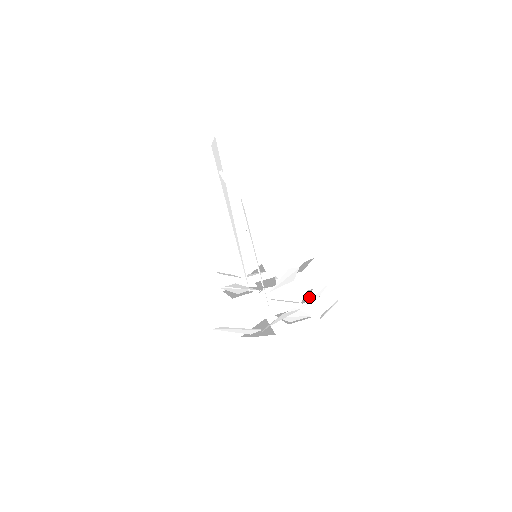
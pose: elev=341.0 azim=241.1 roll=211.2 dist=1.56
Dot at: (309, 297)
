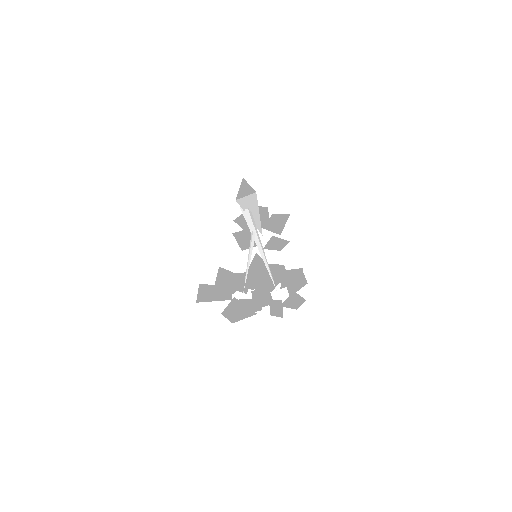
Dot at: (271, 307)
